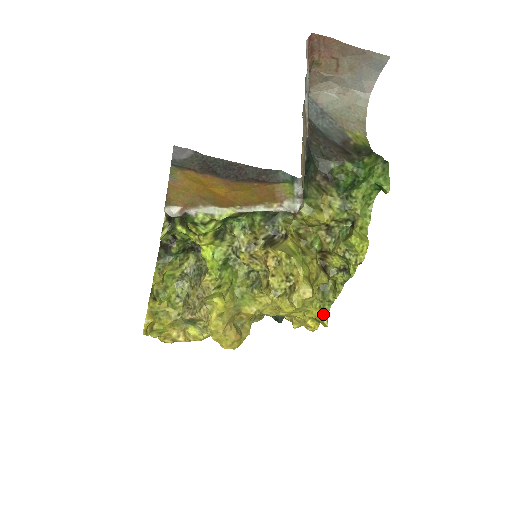
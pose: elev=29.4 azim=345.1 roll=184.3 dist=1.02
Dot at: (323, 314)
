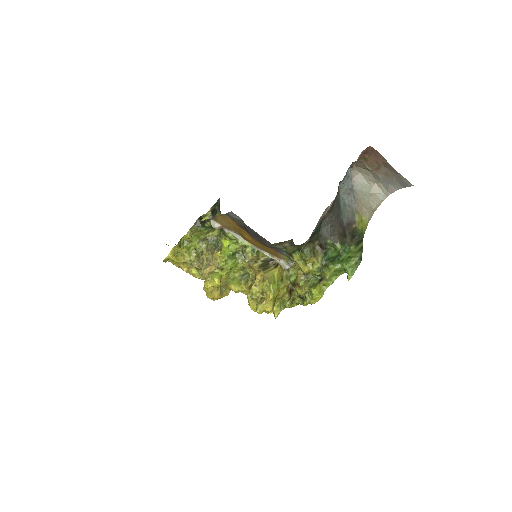
Dot at: (277, 310)
